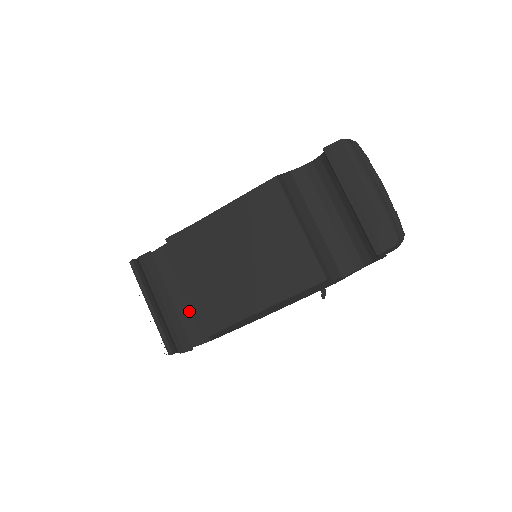
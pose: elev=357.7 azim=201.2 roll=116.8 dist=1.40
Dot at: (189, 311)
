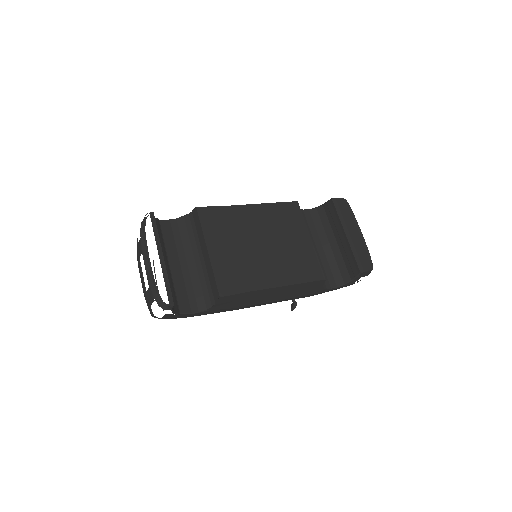
Dot at: (183, 281)
